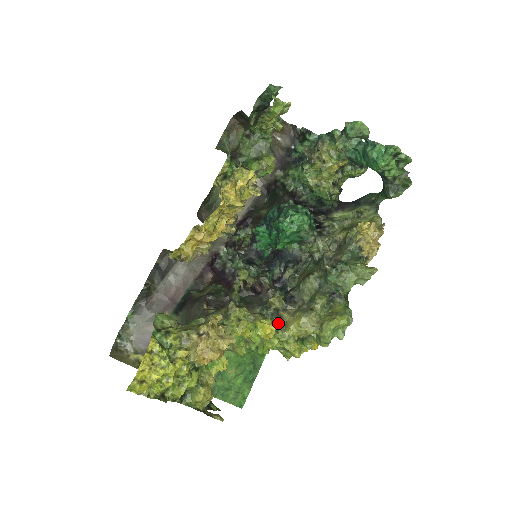
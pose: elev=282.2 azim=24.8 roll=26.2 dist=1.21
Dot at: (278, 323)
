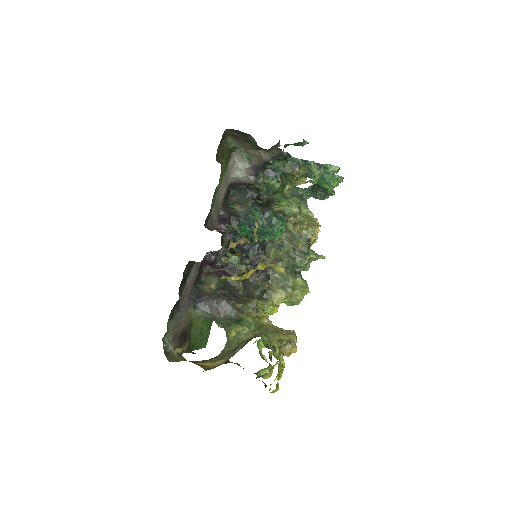
Dot at: (264, 297)
